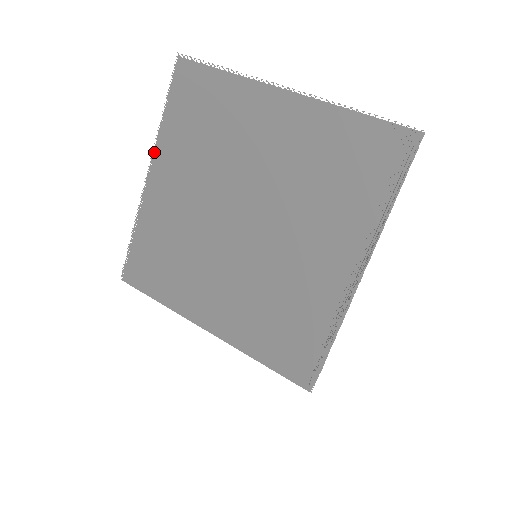
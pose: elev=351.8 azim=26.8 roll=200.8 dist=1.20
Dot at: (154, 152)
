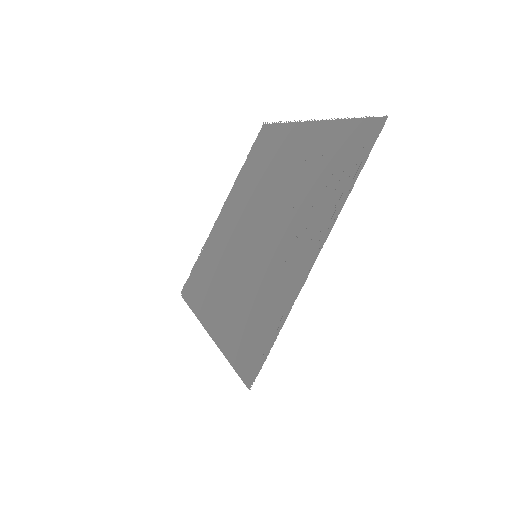
Dot at: (230, 191)
